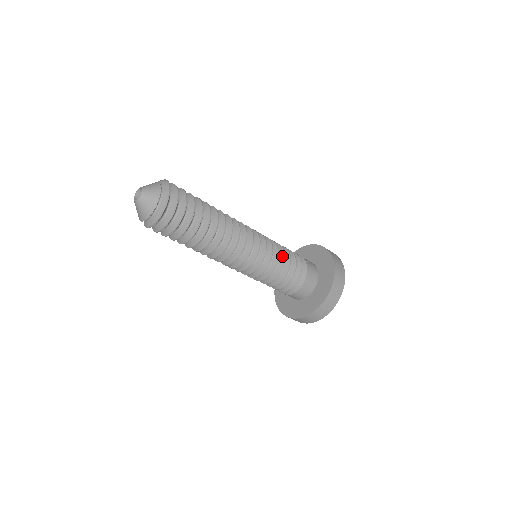
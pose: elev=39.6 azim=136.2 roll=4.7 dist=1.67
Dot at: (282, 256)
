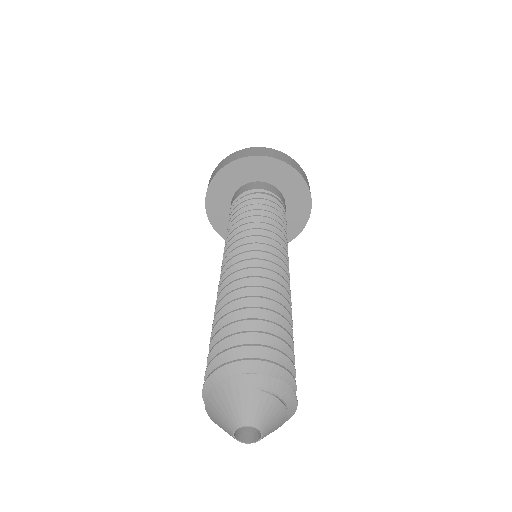
Dot at: occluded
